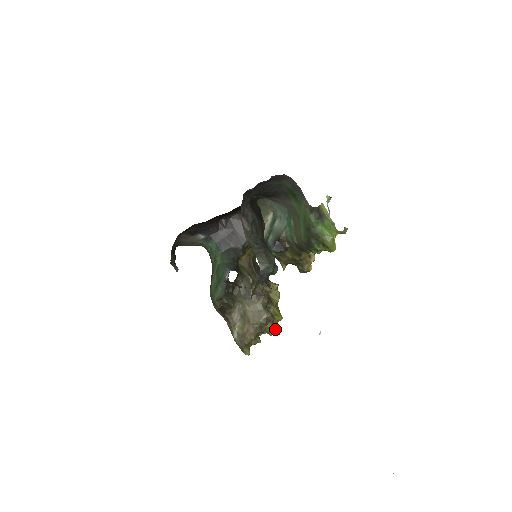
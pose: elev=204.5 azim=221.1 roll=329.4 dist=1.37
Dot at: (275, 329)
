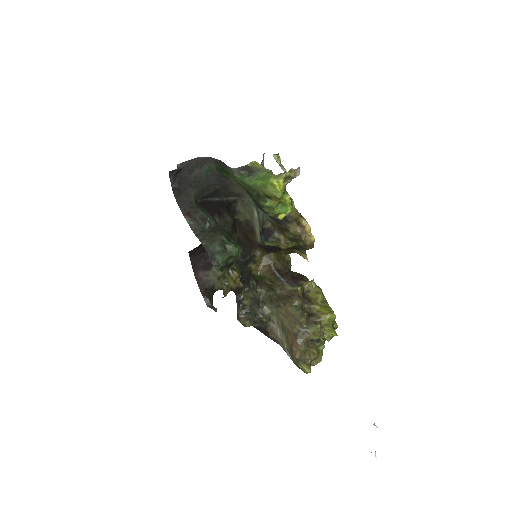
Dot at: (328, 331)
